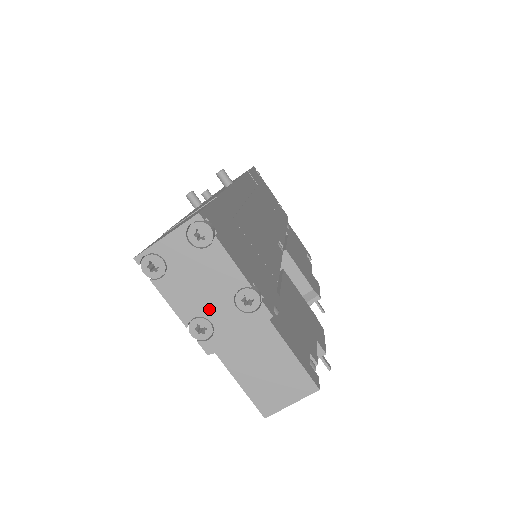
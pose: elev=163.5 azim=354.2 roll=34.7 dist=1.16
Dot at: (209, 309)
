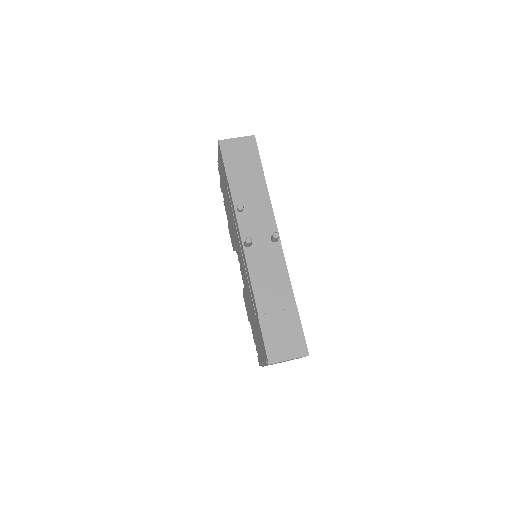
Dot at: occluded
